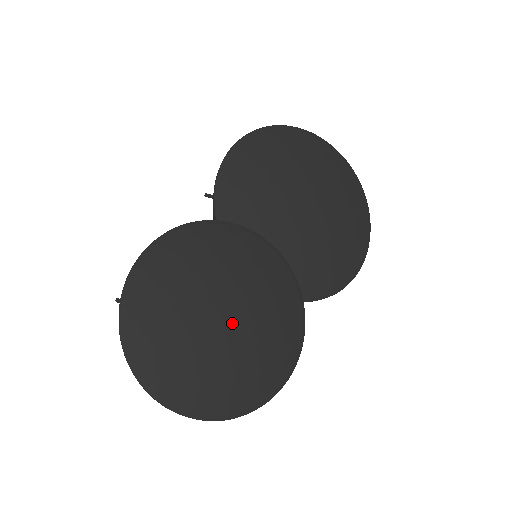
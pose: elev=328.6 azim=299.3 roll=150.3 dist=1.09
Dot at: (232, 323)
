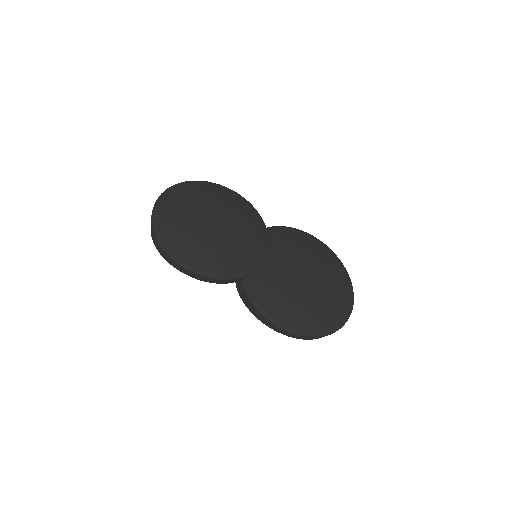
Dot at: (213, 225)
